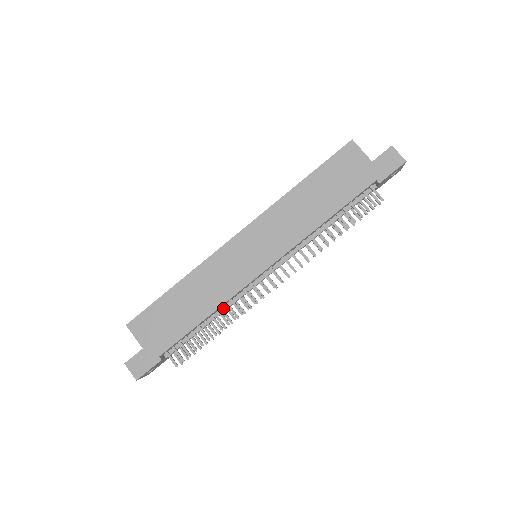
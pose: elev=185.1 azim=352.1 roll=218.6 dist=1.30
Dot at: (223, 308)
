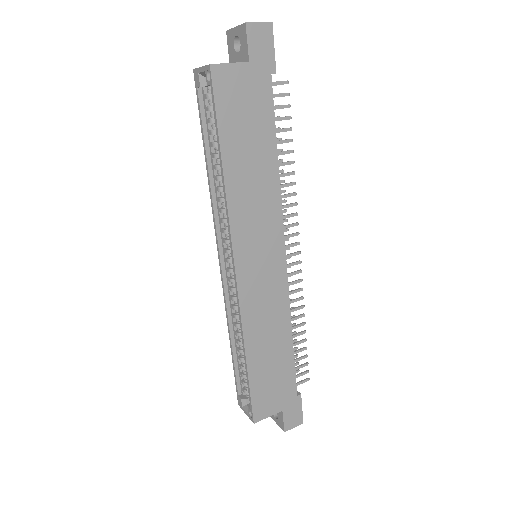
Dot at: occluded
